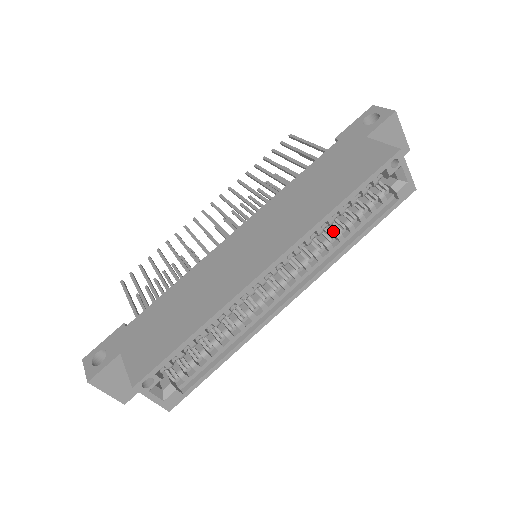
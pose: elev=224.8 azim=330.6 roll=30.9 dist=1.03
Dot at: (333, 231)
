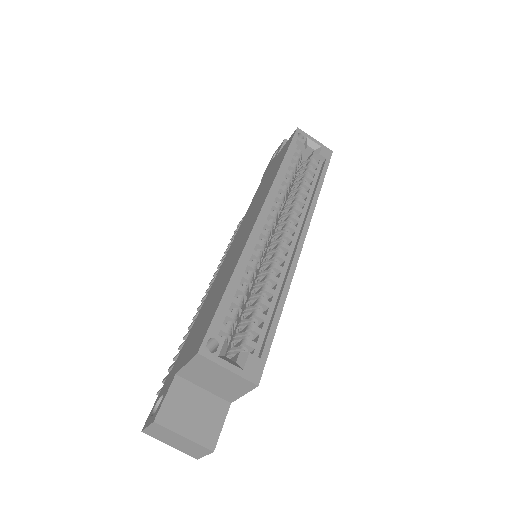
Dot at: (296, 193)
